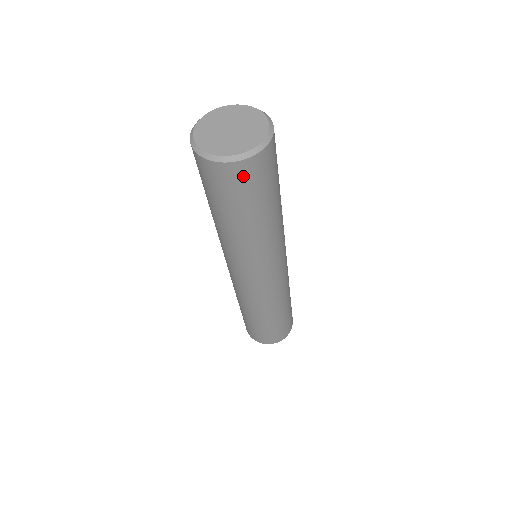
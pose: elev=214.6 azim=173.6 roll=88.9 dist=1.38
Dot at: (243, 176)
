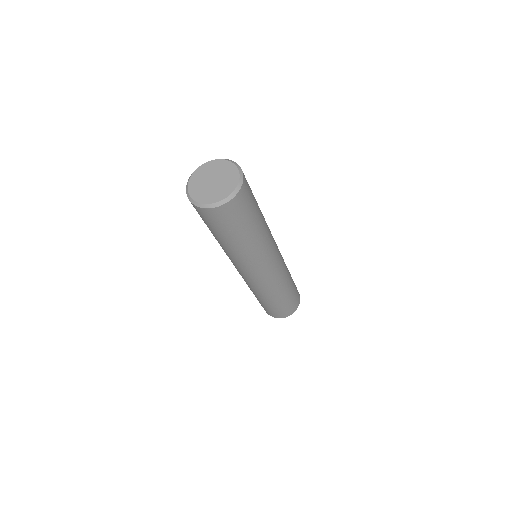
Dot at: (211, 216)
